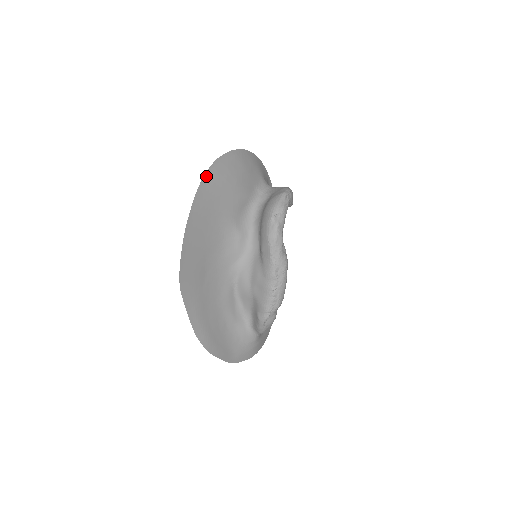
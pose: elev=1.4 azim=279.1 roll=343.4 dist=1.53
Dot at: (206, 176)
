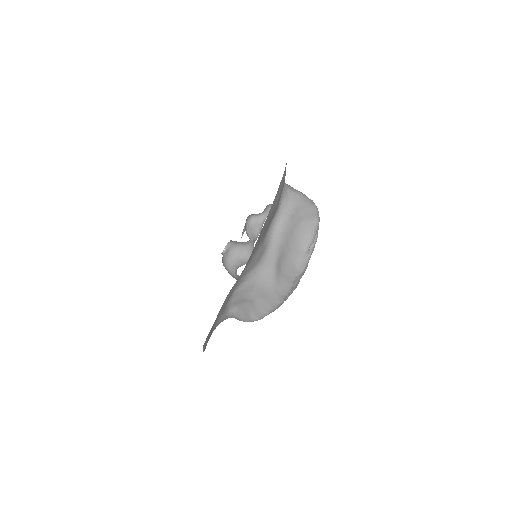
Dot at: (268, 215)
